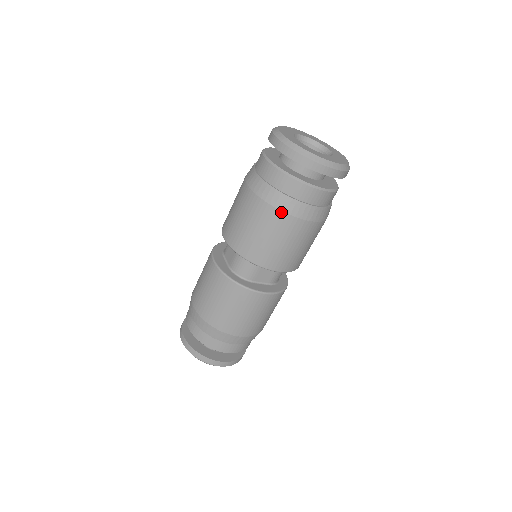
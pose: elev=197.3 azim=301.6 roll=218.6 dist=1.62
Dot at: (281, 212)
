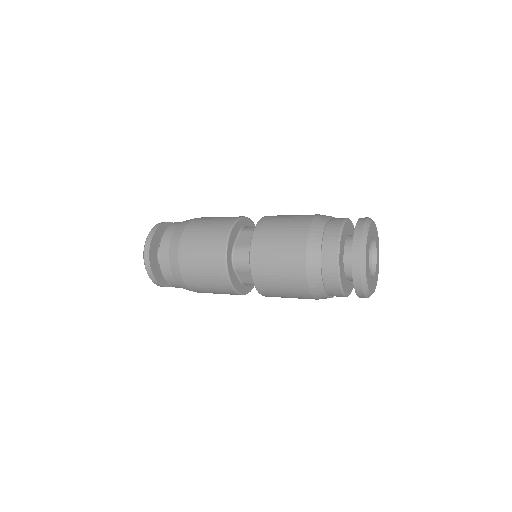
Dot at: (305, 272)
